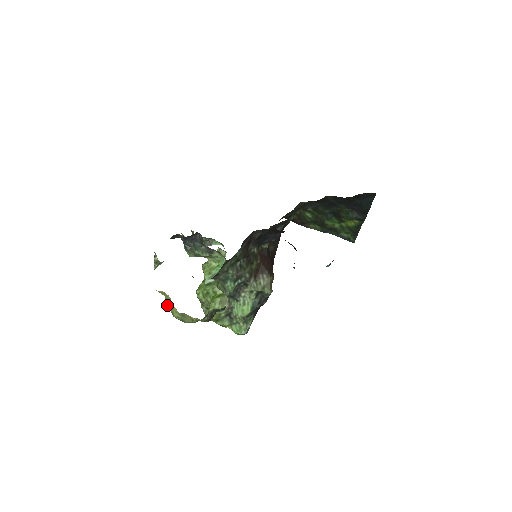
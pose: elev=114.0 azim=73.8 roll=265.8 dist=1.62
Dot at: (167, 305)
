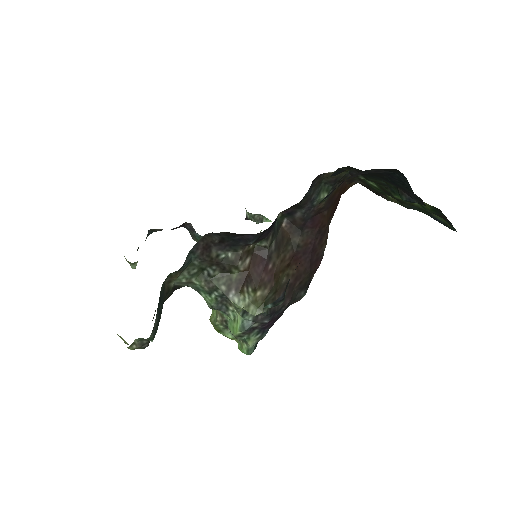
Dot at: occluded
